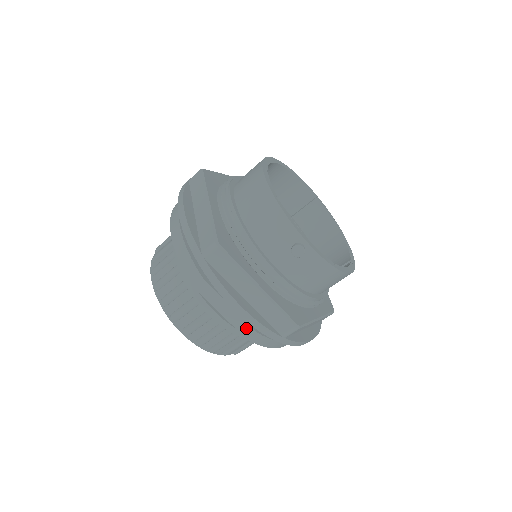
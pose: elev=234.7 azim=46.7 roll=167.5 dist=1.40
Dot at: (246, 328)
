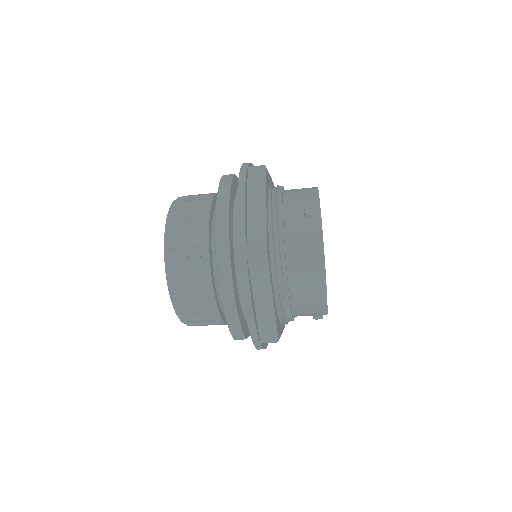
Dot at: occluded
